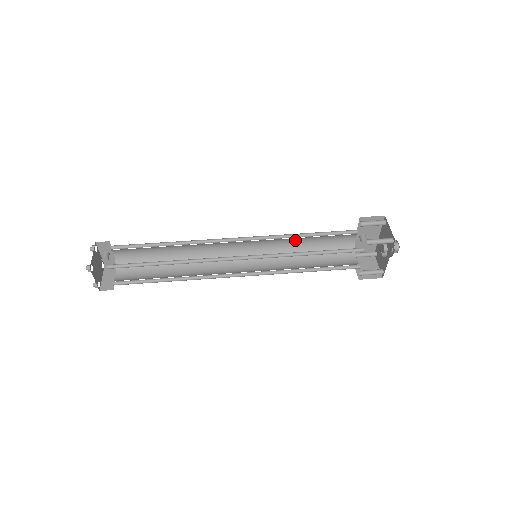
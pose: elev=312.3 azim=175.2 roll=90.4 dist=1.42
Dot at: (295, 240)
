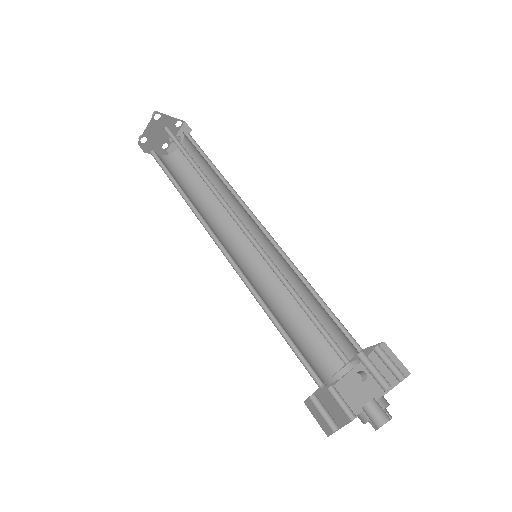
Dot at: (302, 293)
